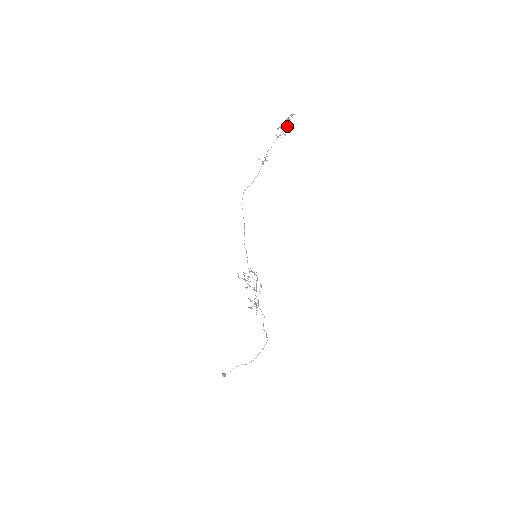
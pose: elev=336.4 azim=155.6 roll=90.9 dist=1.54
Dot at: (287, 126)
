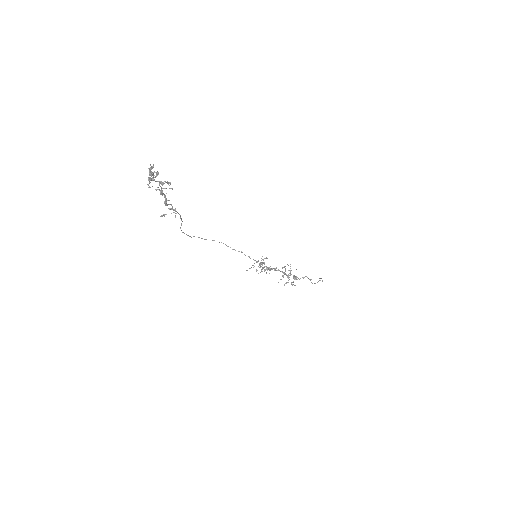
Dot at: occluded
